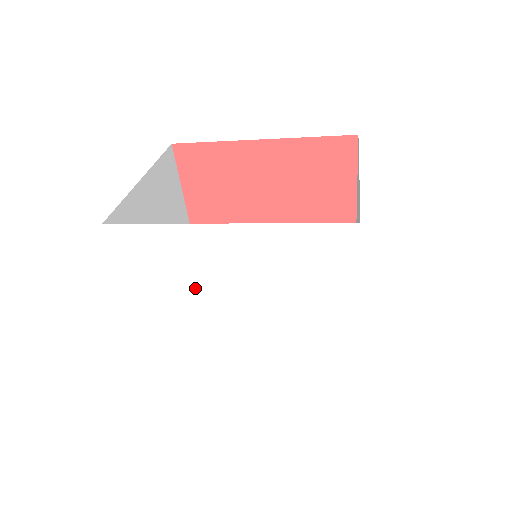
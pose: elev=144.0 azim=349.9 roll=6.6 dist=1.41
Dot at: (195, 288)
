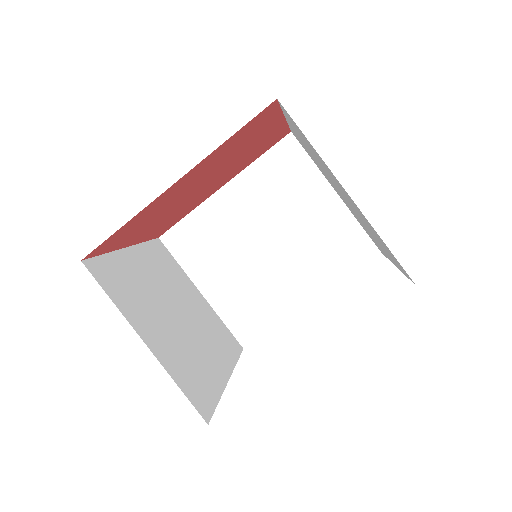
Dot at: occluded
